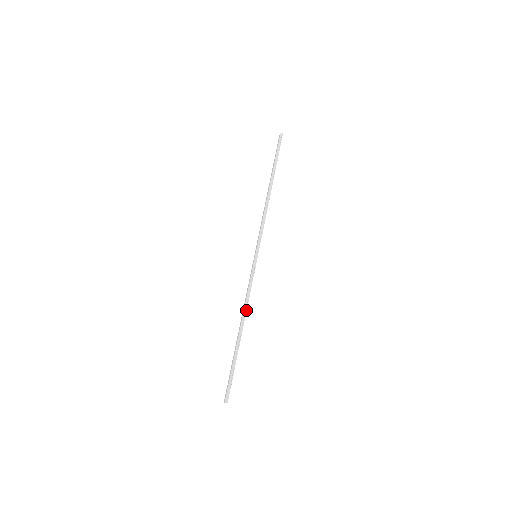
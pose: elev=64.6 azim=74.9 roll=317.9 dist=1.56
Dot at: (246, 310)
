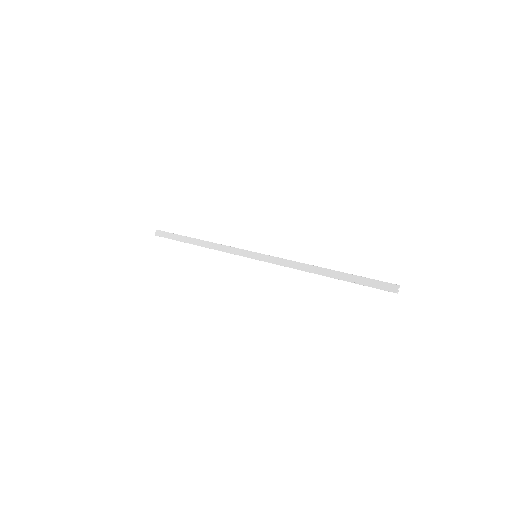
Dot at: occluded
